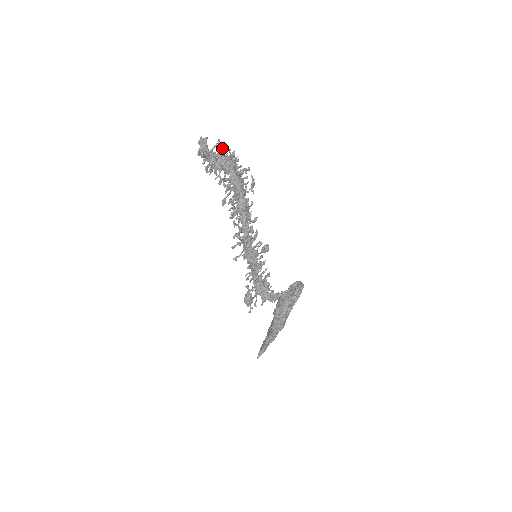
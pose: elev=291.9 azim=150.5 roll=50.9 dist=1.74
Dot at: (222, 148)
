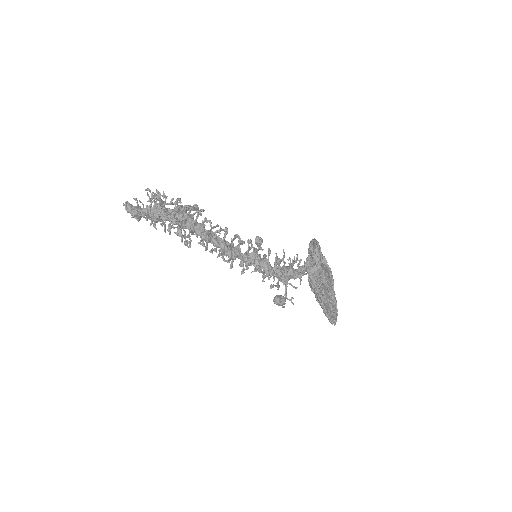
Dot at: (149, 190)
